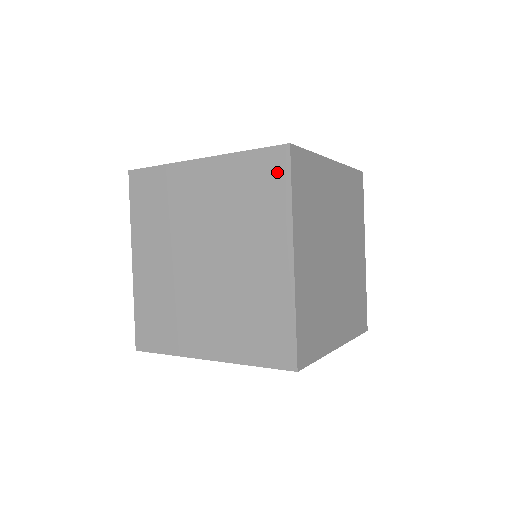
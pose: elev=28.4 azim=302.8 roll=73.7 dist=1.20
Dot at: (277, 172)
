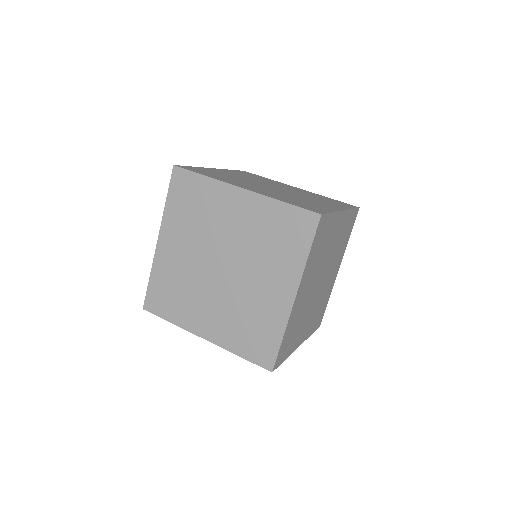
Dot at: (304, 231)
